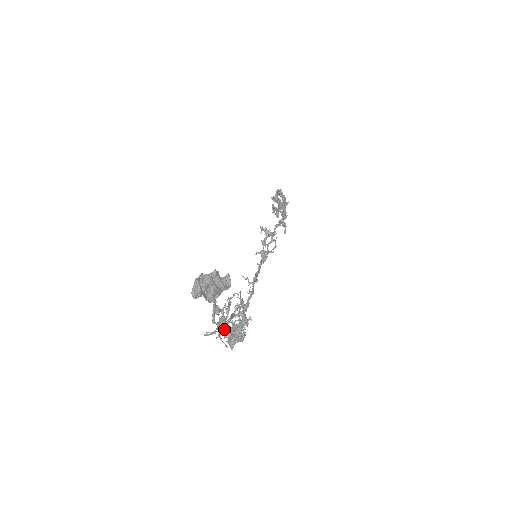
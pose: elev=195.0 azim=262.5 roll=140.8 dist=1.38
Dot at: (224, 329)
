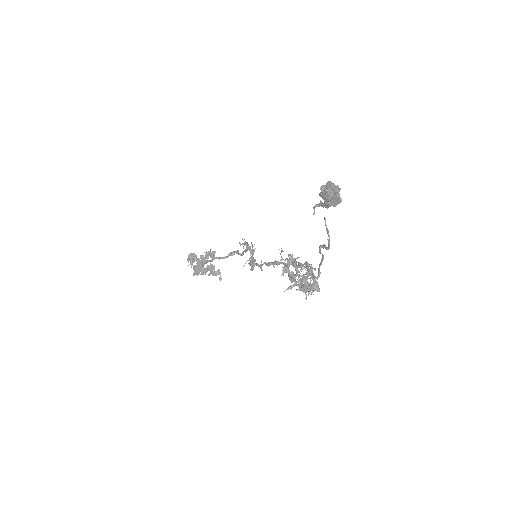
Dot at: (323, 256)
